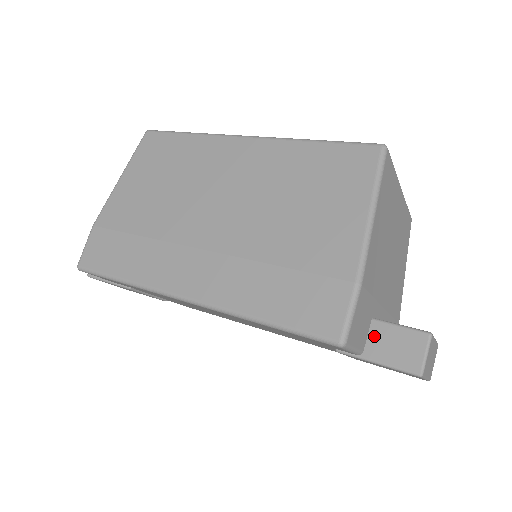
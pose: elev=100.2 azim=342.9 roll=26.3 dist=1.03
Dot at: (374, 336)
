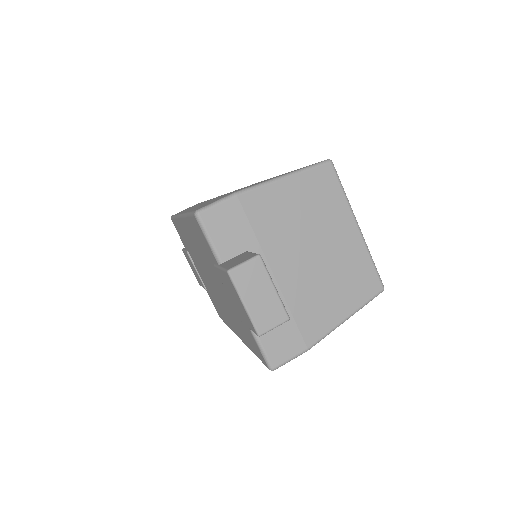
Dot at: (236, 257)
